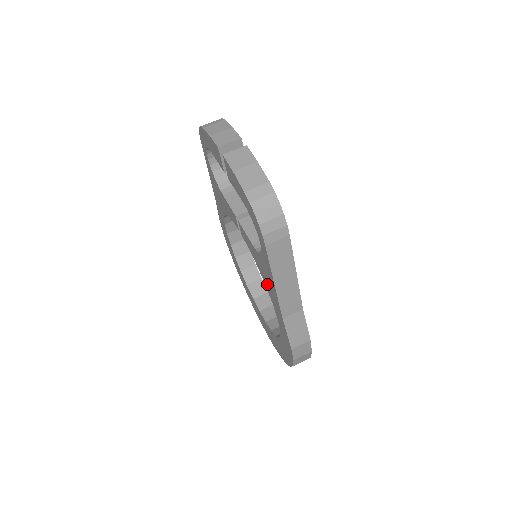
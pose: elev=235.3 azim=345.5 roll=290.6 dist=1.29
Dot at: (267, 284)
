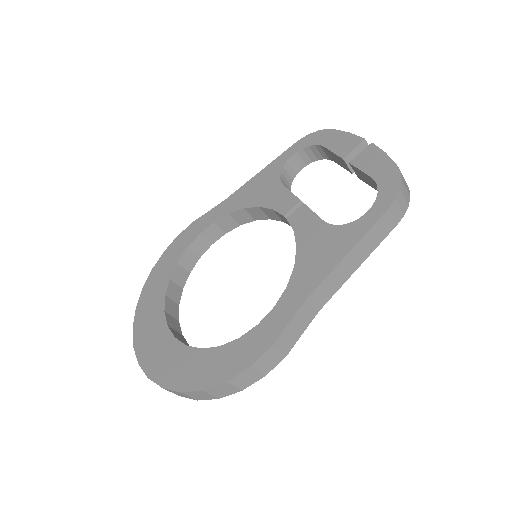
Dot at: (308, 261)
